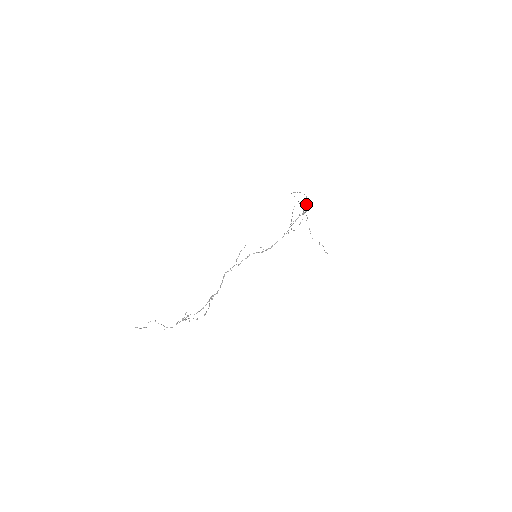
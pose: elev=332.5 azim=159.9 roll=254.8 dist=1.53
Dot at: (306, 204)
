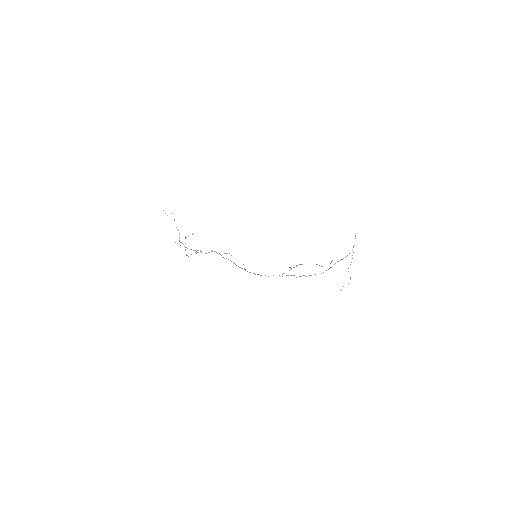
Dot at: occluded
